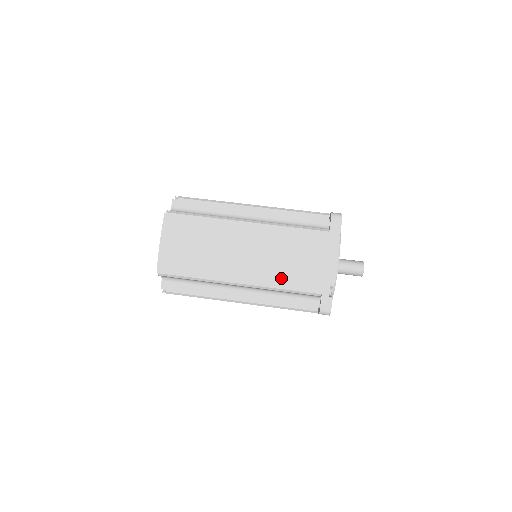
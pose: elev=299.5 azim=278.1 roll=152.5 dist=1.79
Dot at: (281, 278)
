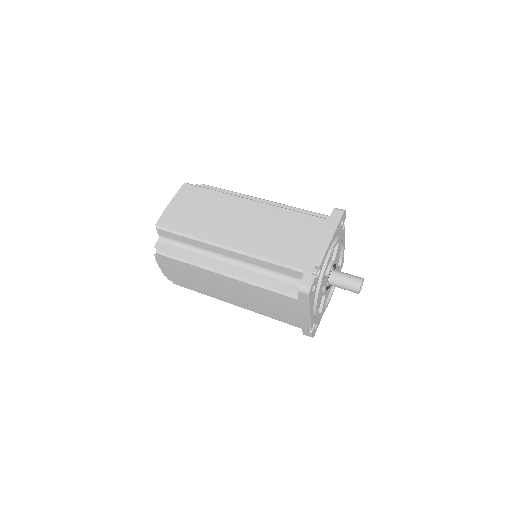
Dot at: (269, 249)
